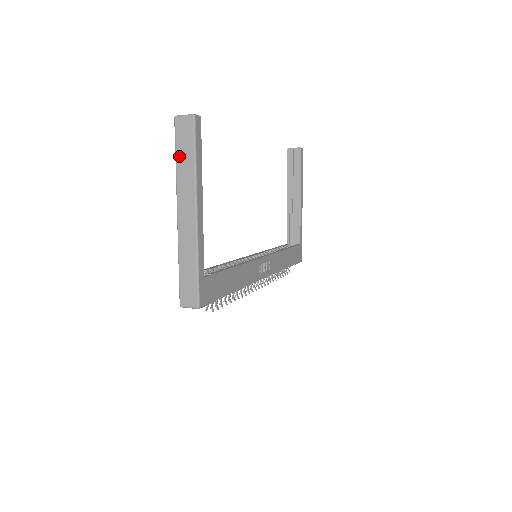
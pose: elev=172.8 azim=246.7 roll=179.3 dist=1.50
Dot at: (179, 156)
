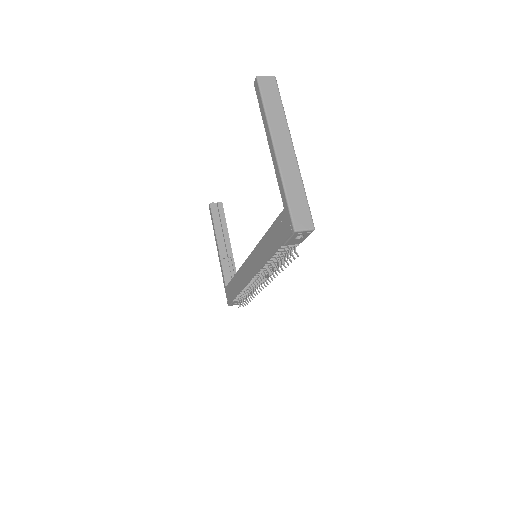
Dot at: (268, 104)
